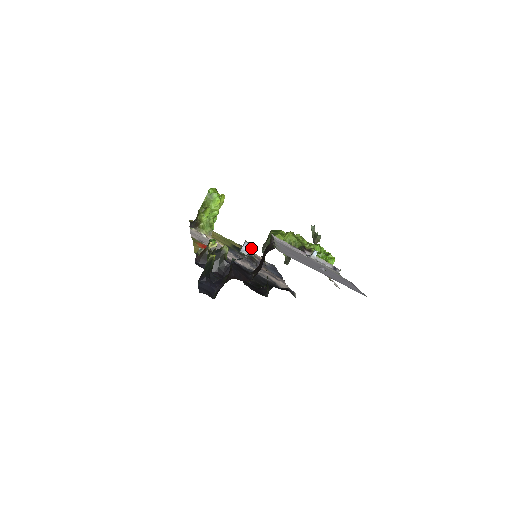
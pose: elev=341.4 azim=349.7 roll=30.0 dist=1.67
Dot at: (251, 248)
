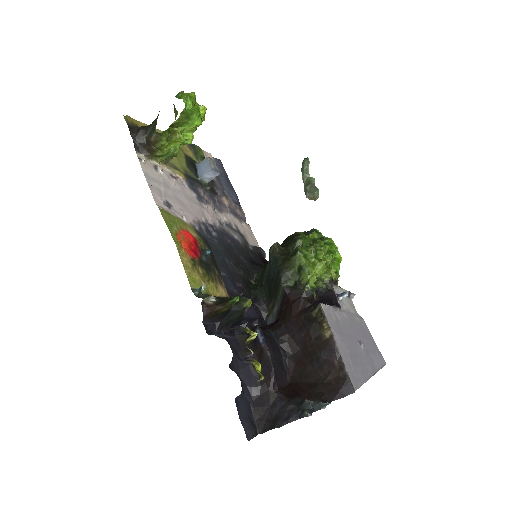
Dot at: occluded
